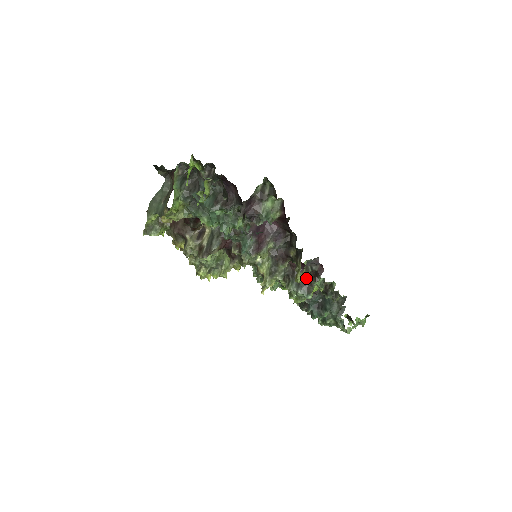
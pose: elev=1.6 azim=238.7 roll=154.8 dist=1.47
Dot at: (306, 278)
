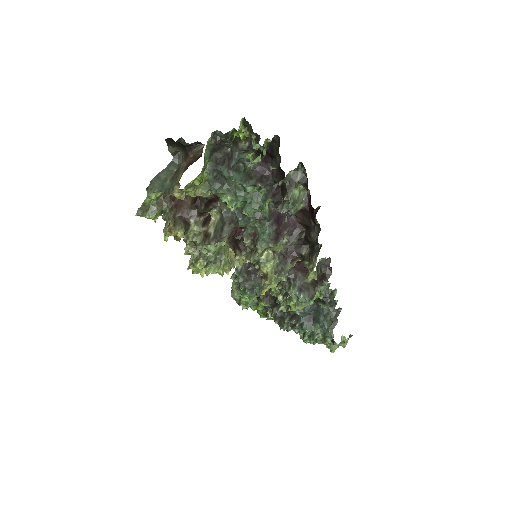
Dot at: occluded
